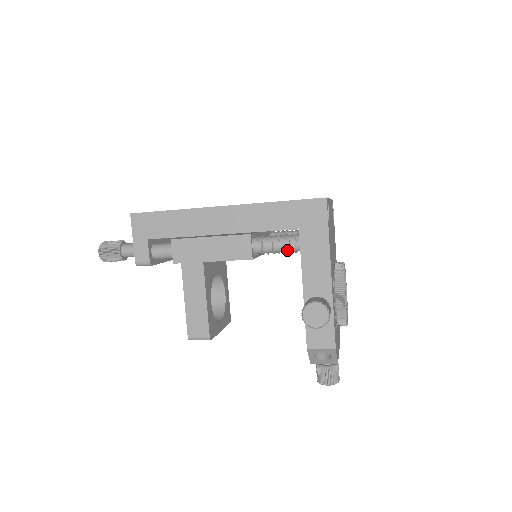
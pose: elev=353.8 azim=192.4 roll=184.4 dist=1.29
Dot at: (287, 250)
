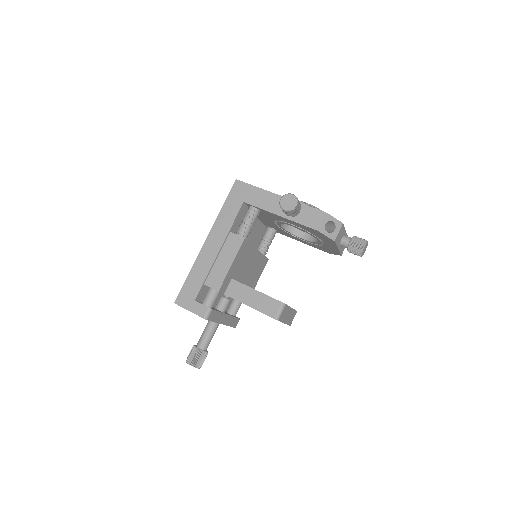
Dot at: (253, 217)
